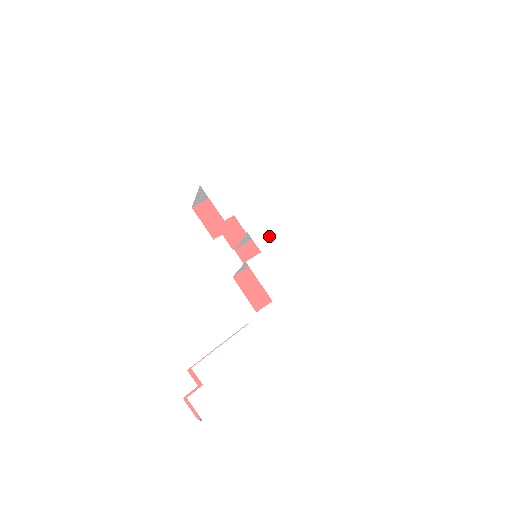
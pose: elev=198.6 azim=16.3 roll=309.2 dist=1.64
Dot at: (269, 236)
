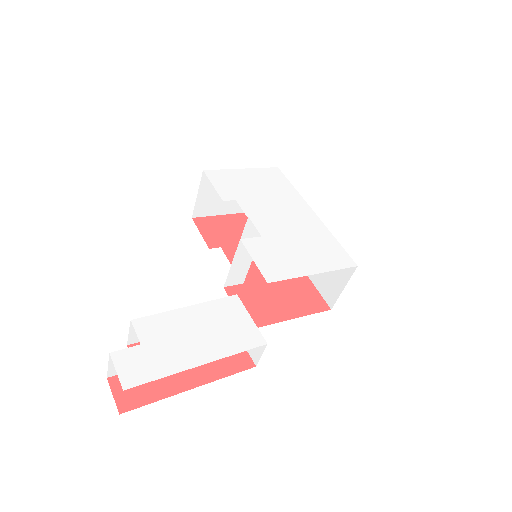
Dot at: (274, 226)
